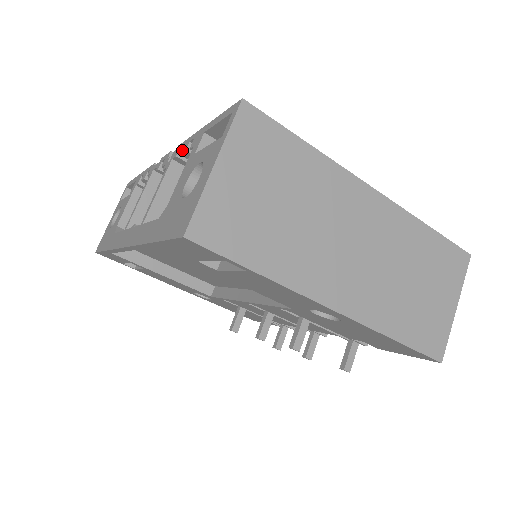
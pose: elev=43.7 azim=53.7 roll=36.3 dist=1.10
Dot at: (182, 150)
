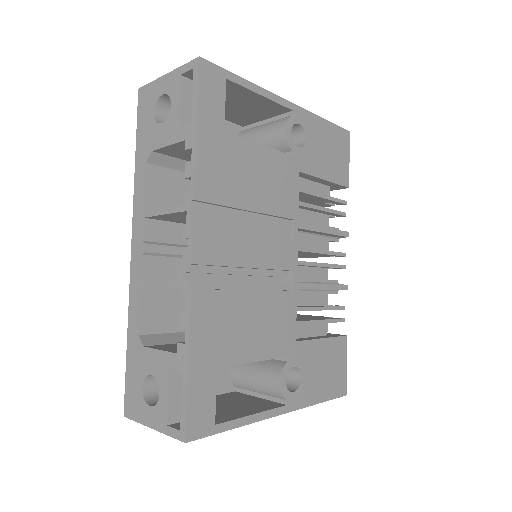
Dot at: (181, 317)
